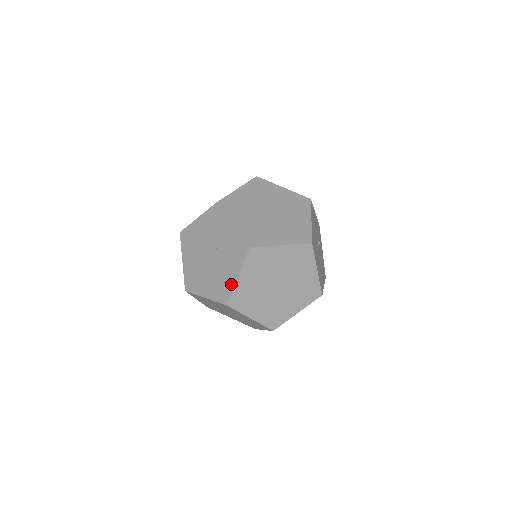
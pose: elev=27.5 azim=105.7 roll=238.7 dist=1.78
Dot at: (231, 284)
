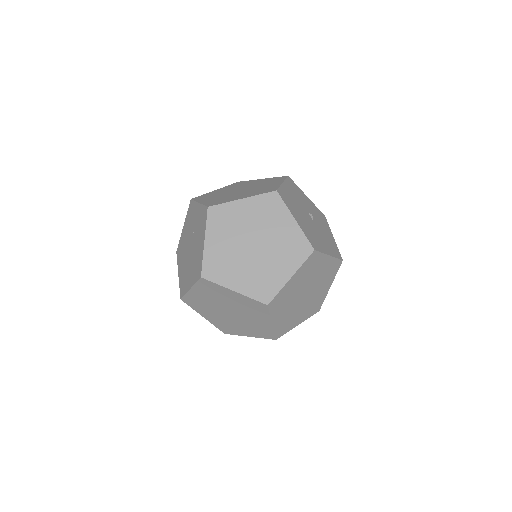
Dot at: (201, 254)
